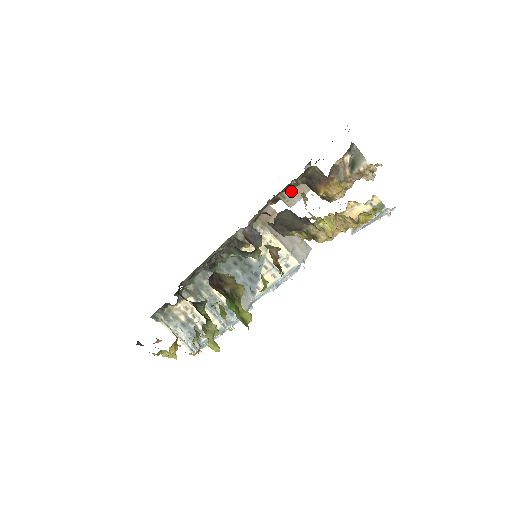
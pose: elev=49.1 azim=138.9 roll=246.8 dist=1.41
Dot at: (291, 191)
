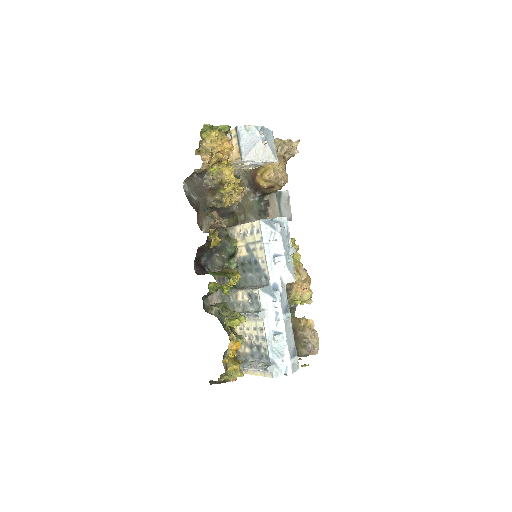
Dot at: (271, 212)
